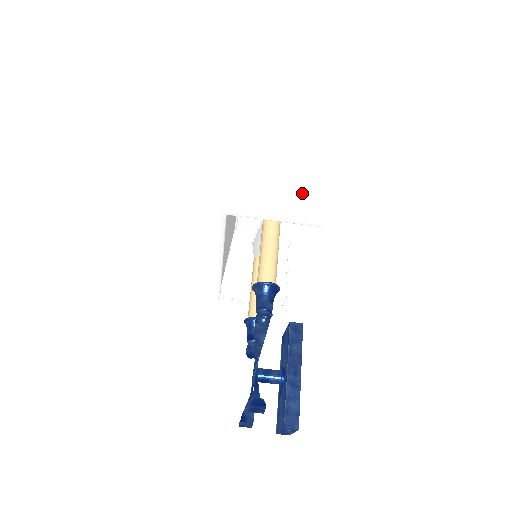
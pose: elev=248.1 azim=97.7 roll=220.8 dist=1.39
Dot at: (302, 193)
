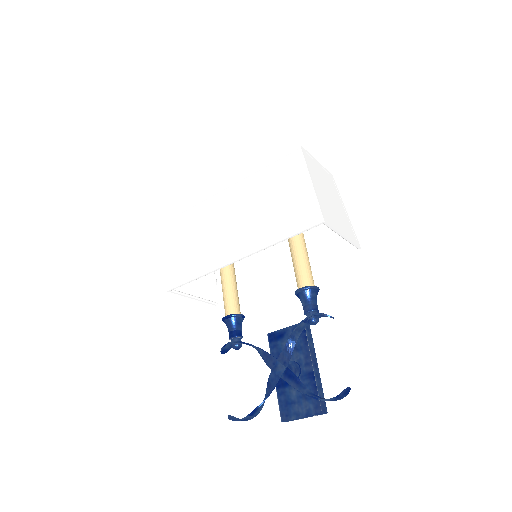
Dot at: (344, 217)
